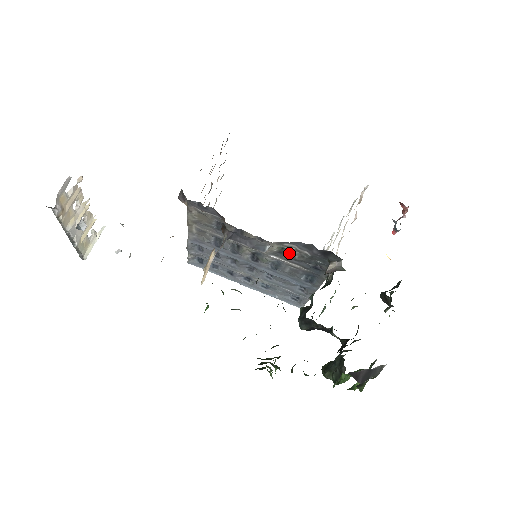
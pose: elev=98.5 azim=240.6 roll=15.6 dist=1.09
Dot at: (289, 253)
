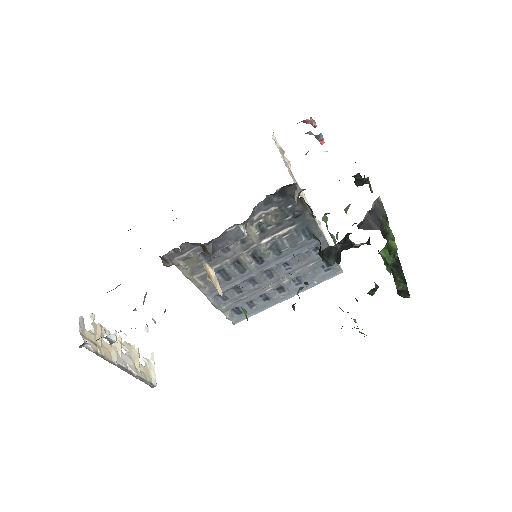
Dot at: (266, 224)
